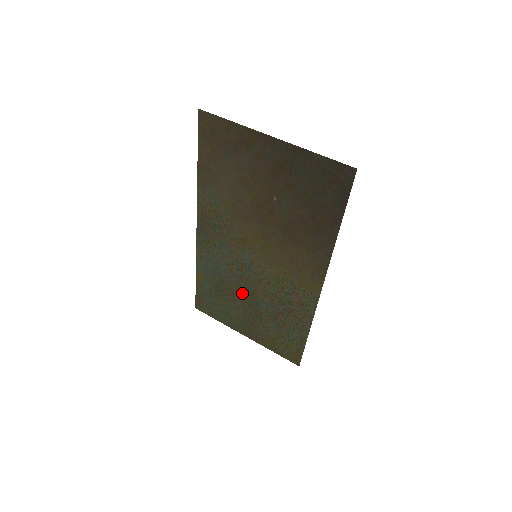
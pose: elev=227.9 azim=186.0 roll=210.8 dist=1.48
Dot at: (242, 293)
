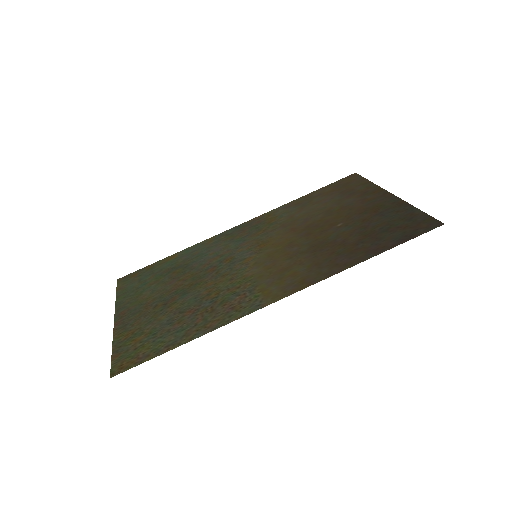
Dot at: (188, 280)
